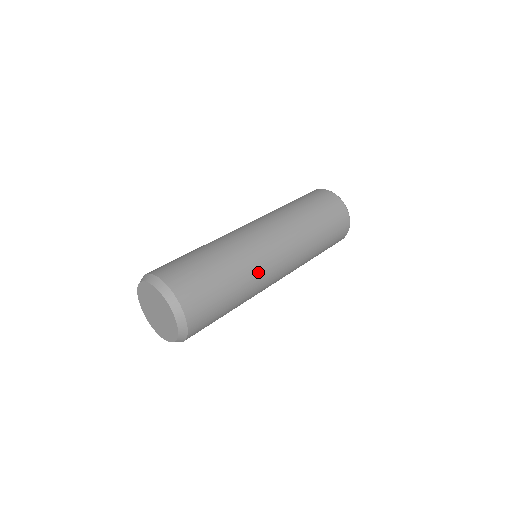
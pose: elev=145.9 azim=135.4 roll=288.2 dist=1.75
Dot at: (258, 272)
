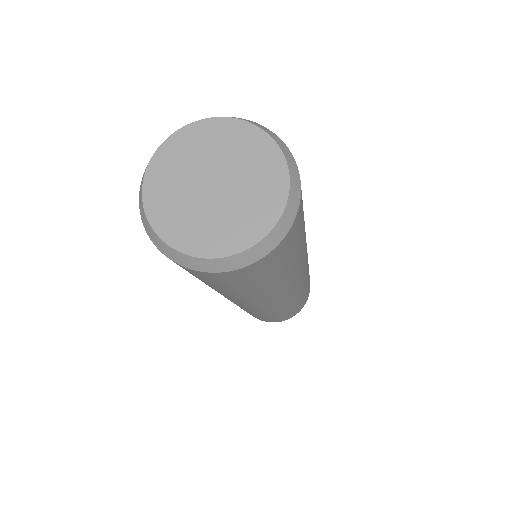
Dot at: (297, 274)
